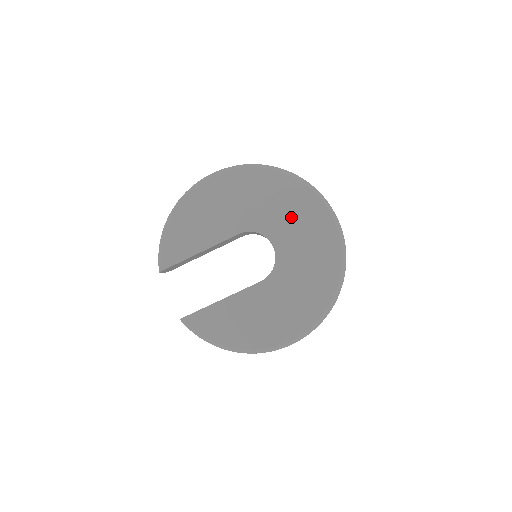
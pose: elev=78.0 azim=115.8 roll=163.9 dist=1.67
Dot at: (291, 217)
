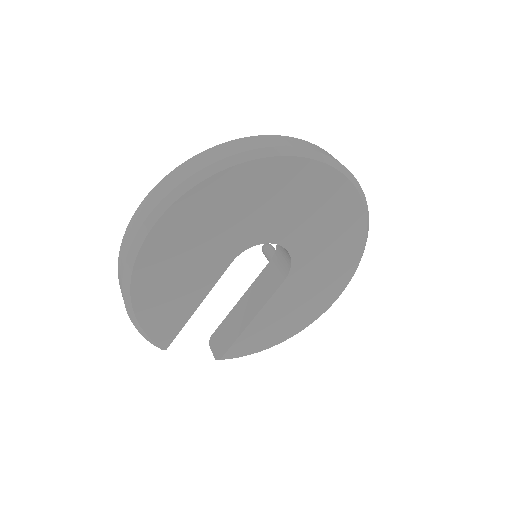
Dot at: (286, 204)
